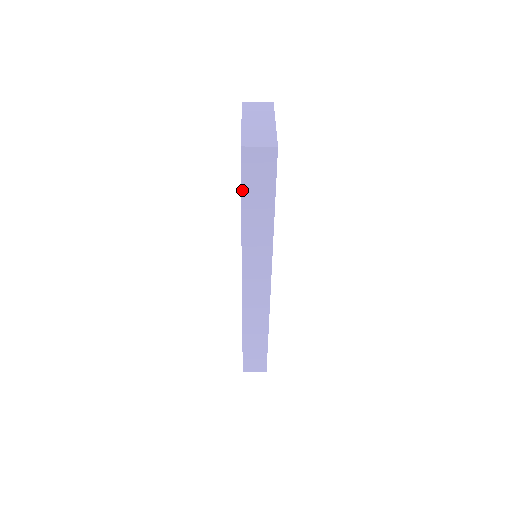
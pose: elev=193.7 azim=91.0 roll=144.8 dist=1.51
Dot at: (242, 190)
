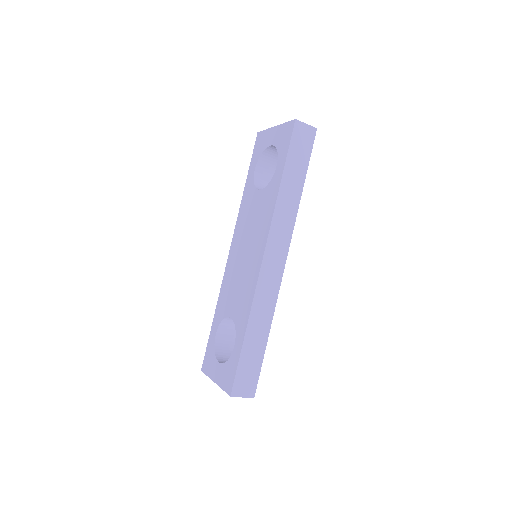
Dot at: (288, 155)
